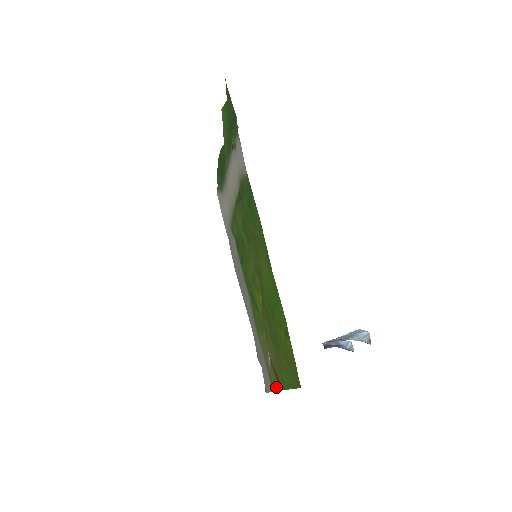
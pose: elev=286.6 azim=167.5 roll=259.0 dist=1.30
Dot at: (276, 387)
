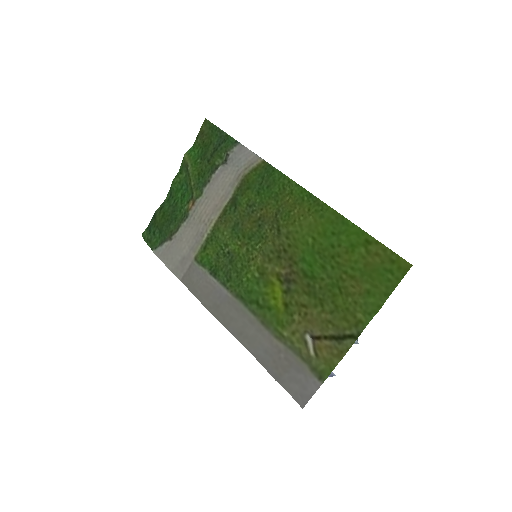
Dot at: (335, 360)
